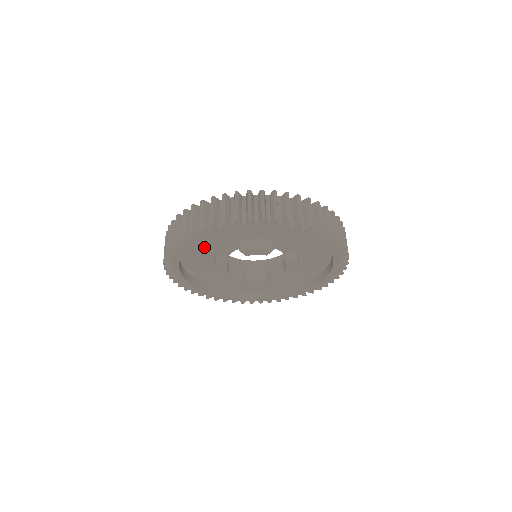
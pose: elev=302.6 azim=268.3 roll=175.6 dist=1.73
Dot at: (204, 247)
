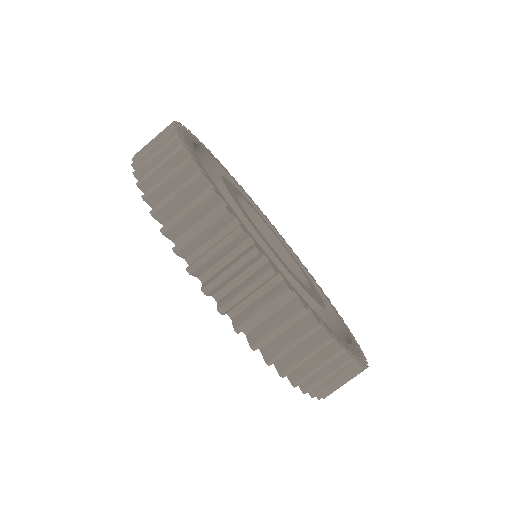
Dot at: occluded
